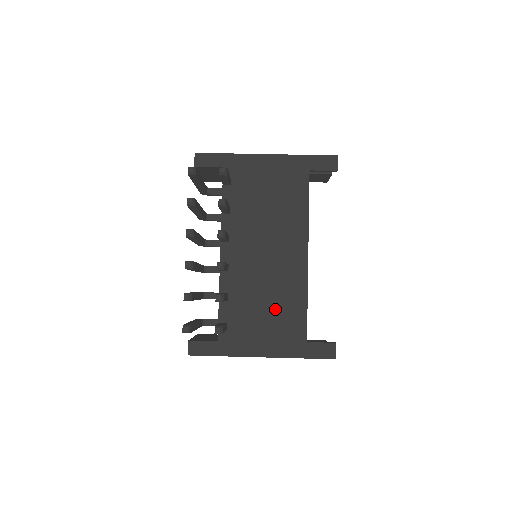
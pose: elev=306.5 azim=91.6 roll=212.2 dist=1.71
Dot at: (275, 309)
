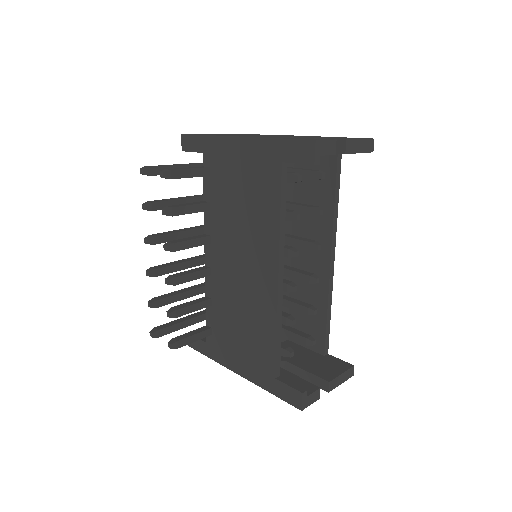
Dot at: (248, 330)
